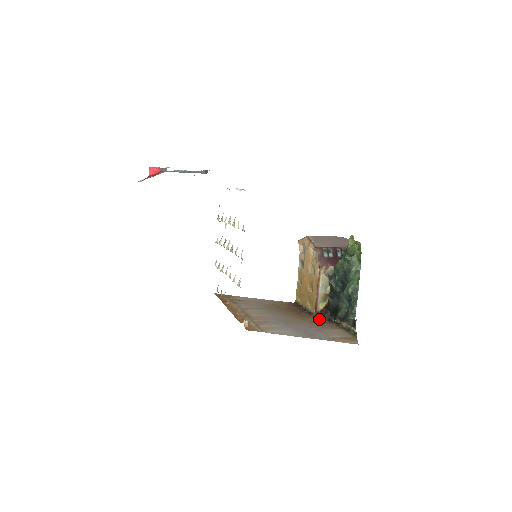
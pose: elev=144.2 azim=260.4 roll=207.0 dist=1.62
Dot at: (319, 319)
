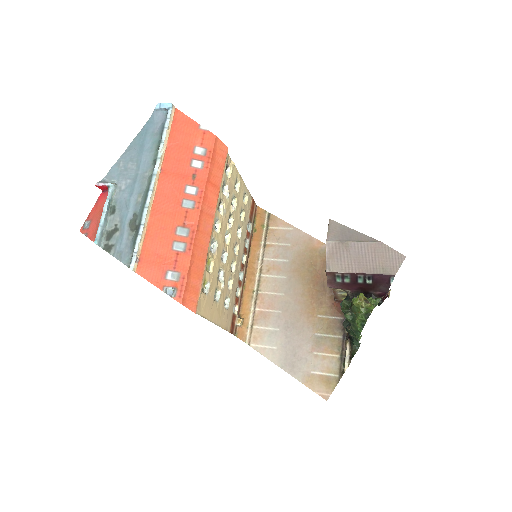
Dot at: (332, 316)
